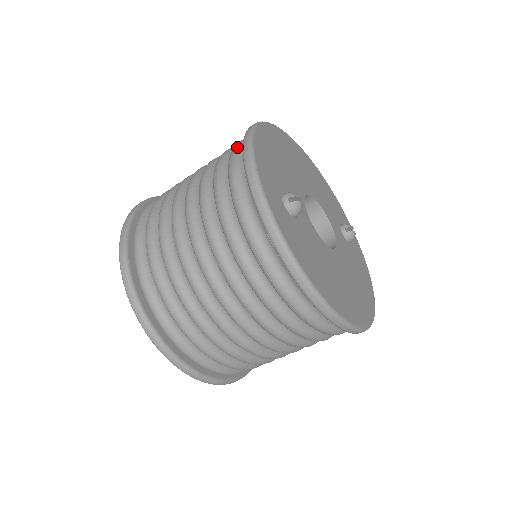
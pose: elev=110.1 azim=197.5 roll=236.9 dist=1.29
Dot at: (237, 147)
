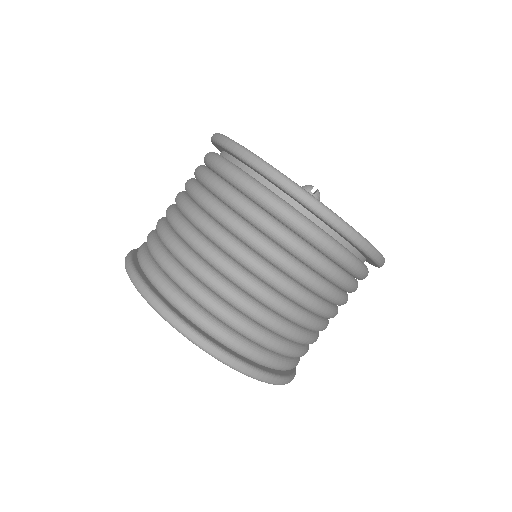
Dot at: (232, 169)
